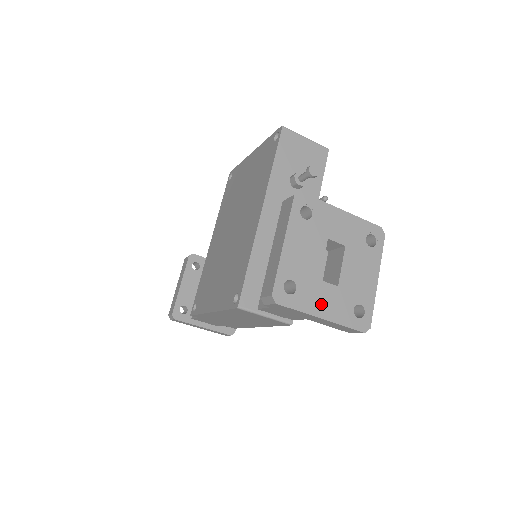
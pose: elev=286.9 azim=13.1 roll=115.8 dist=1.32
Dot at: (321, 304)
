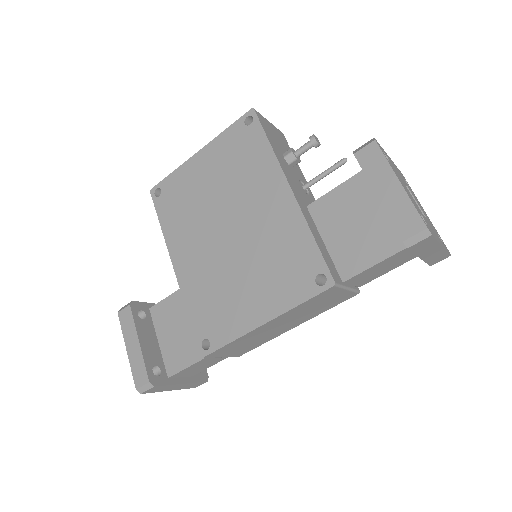
Dot at: (435, 234)
